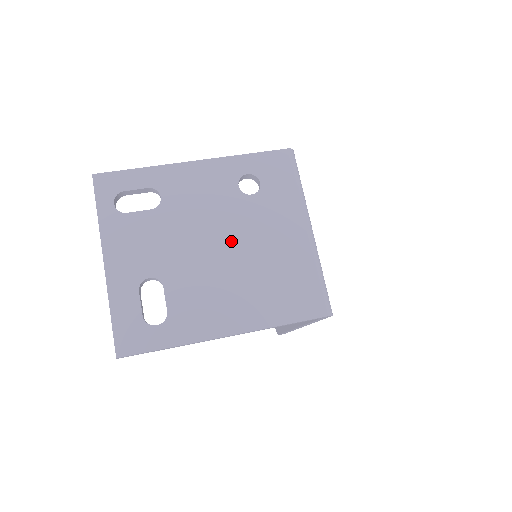
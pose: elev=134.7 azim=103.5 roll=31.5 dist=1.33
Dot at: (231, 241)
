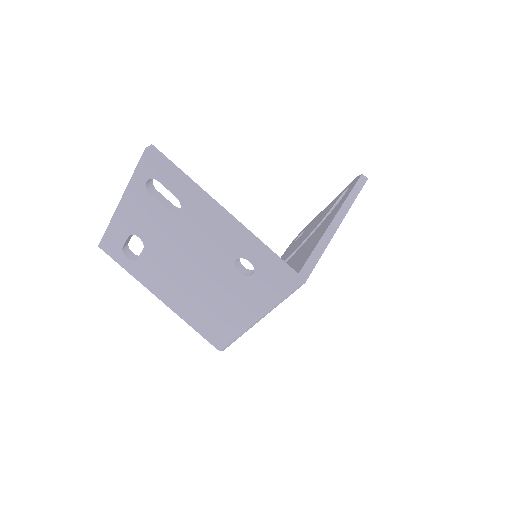
Dot at: (201, 275)
